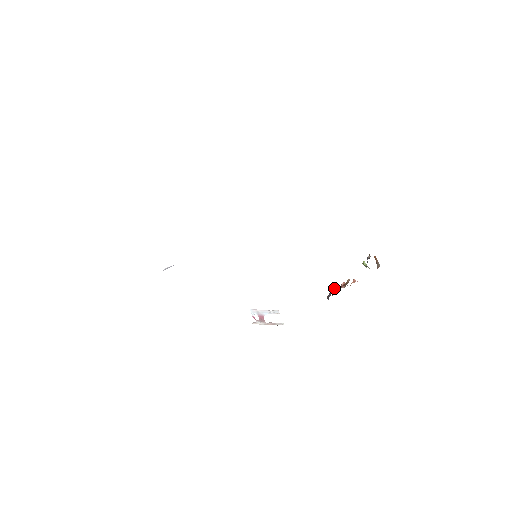
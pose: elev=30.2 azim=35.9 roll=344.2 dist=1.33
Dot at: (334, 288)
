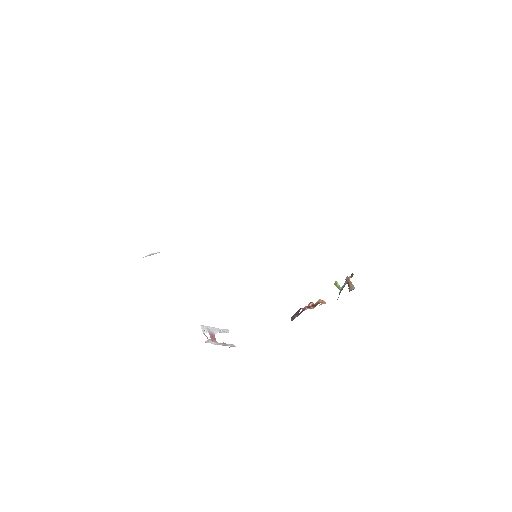
Dot at: (303, 308)
